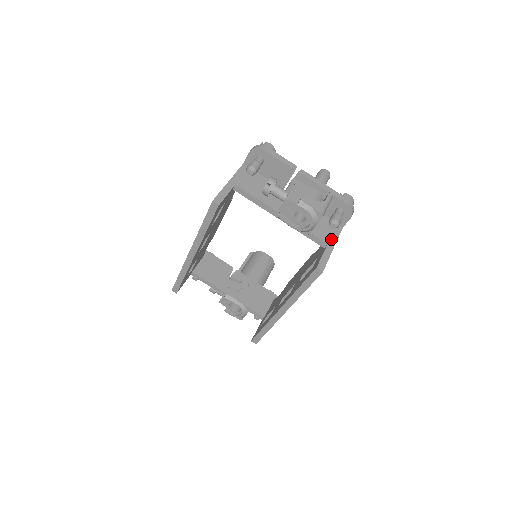
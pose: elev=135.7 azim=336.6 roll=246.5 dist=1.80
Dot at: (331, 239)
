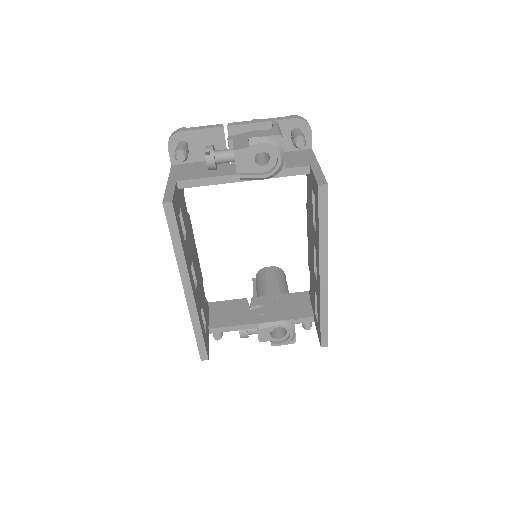
Dot at: (310, 161)
